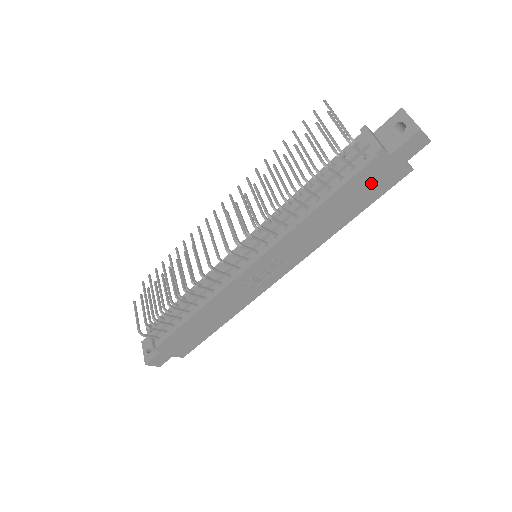
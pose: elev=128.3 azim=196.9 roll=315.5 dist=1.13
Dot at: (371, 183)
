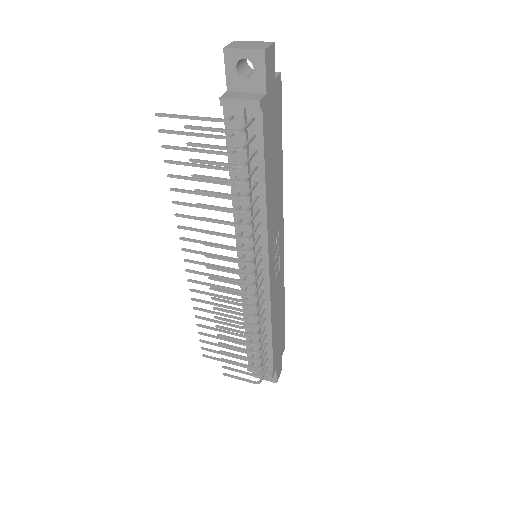
Dot at: (272, 124)
